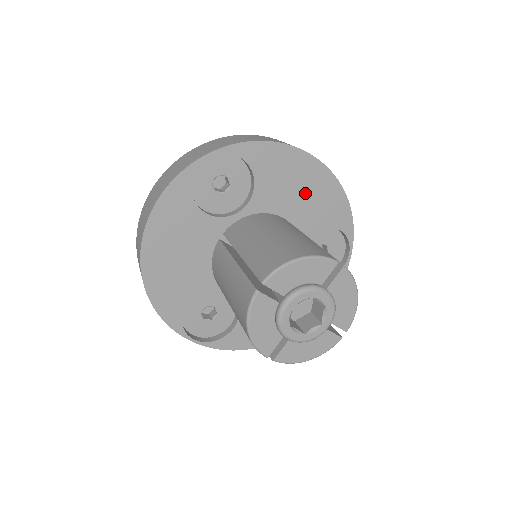
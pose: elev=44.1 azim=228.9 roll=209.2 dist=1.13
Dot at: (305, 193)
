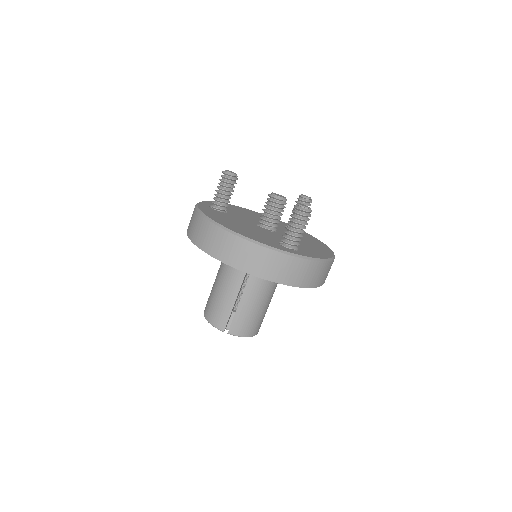
Dot at: occluded
